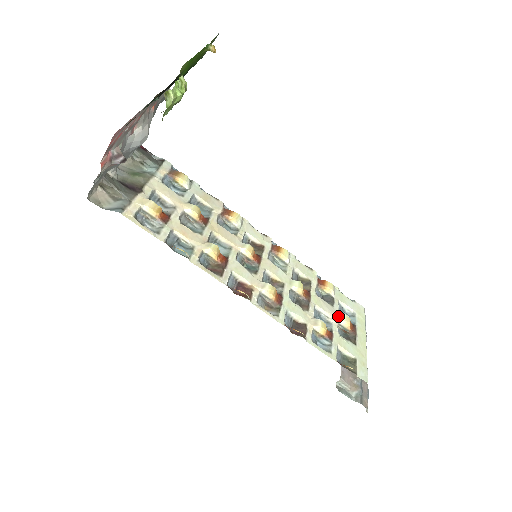
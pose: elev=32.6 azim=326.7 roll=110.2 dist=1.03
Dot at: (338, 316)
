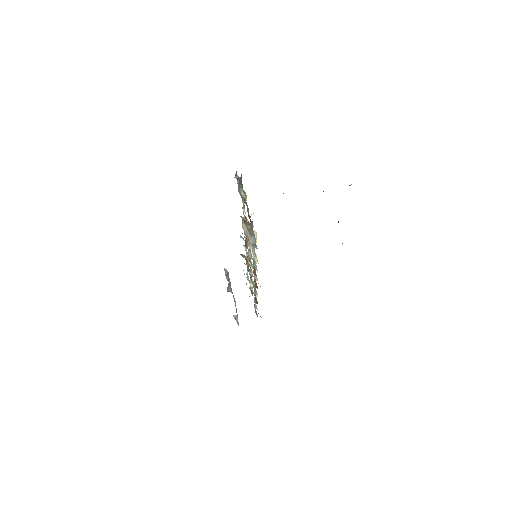
Dot at: occluded
